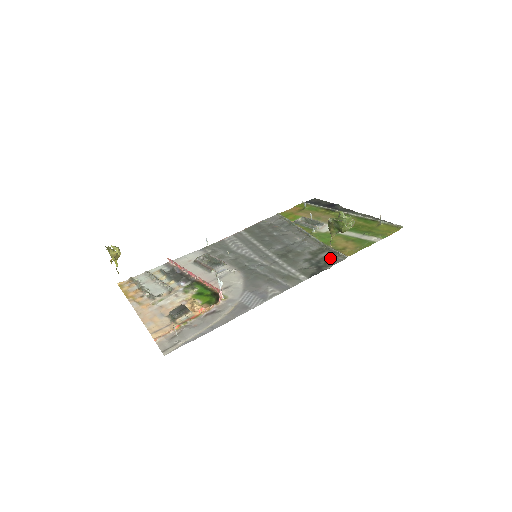
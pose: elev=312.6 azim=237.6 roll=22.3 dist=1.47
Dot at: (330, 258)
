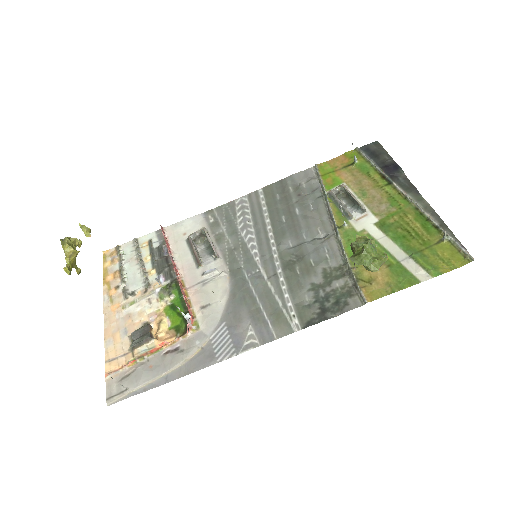
Dot at: (344, 295)
